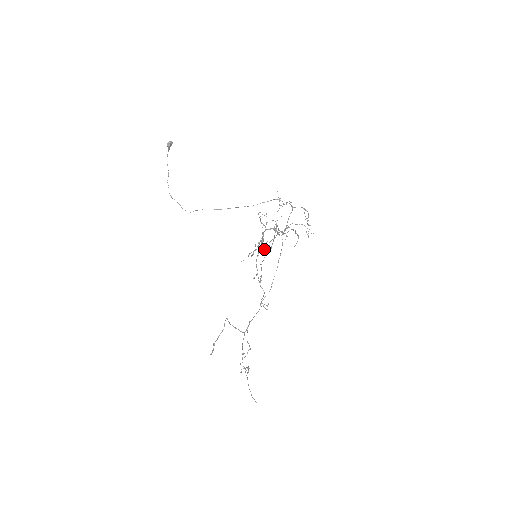
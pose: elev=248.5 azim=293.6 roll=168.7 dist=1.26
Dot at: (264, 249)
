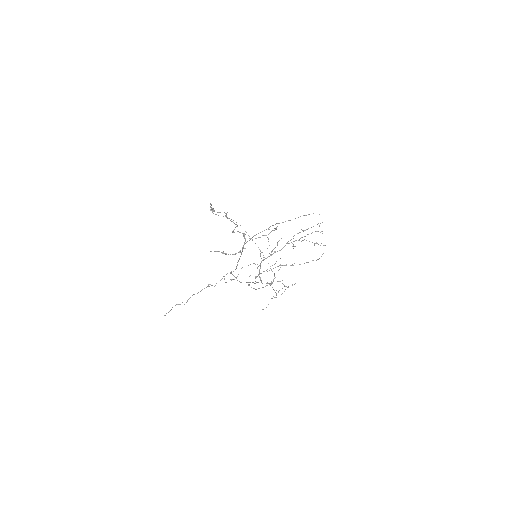
Dot at: occluded
